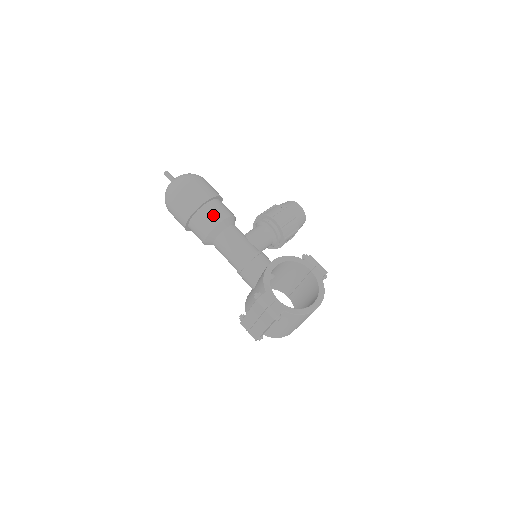
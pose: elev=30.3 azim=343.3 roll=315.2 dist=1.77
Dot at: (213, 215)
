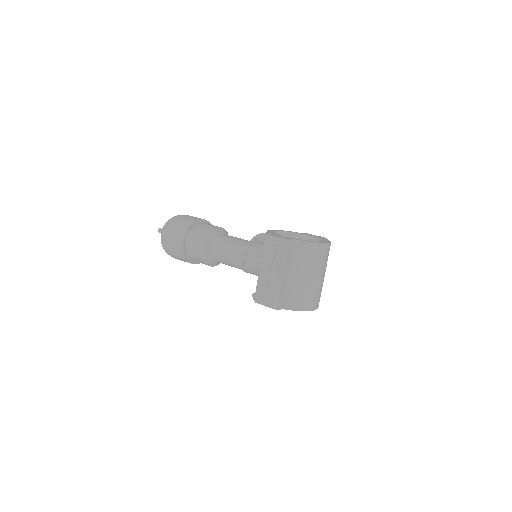
Dot at: (208, 226)
